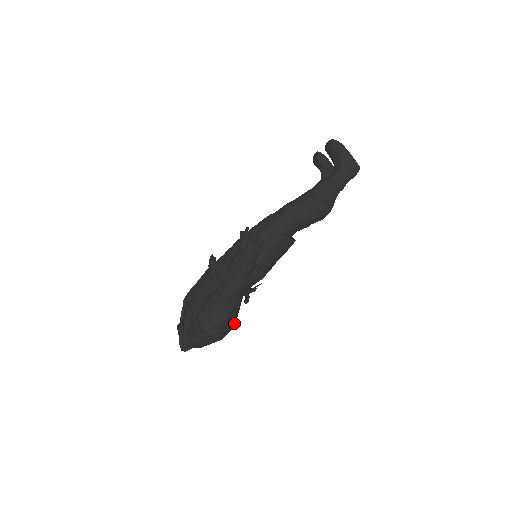
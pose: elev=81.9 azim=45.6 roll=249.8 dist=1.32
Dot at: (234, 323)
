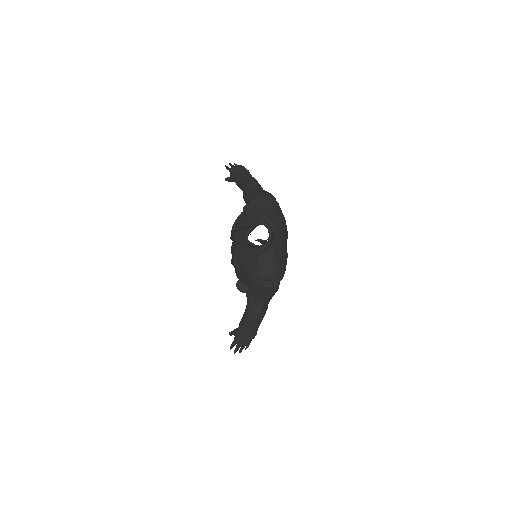
Dot at: occluded
